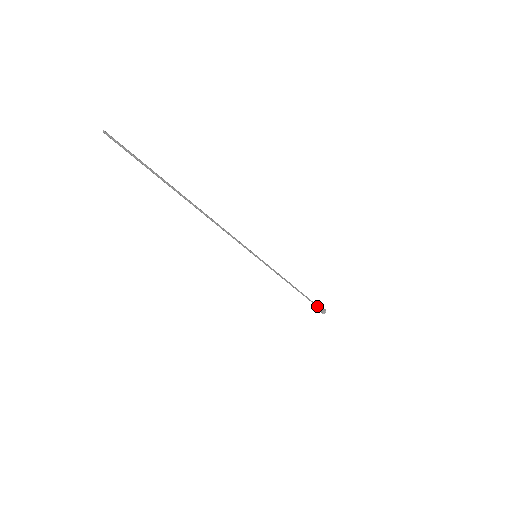
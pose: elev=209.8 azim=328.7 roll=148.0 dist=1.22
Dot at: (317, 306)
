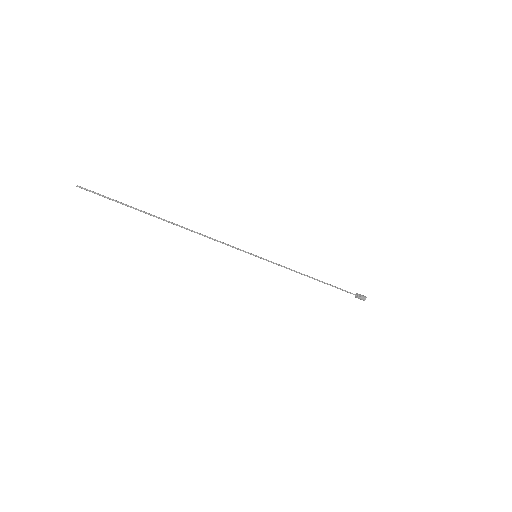
Dot at: (353, 294)
